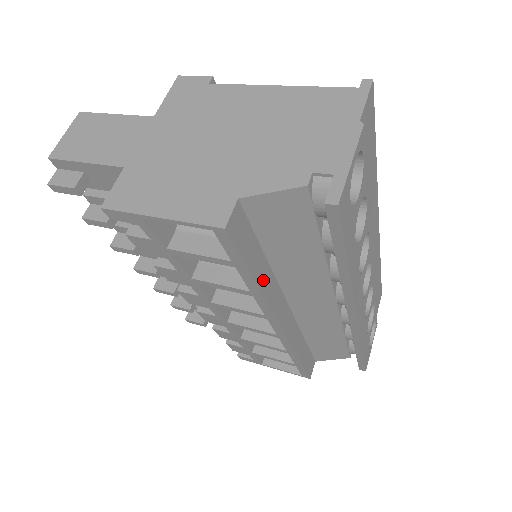
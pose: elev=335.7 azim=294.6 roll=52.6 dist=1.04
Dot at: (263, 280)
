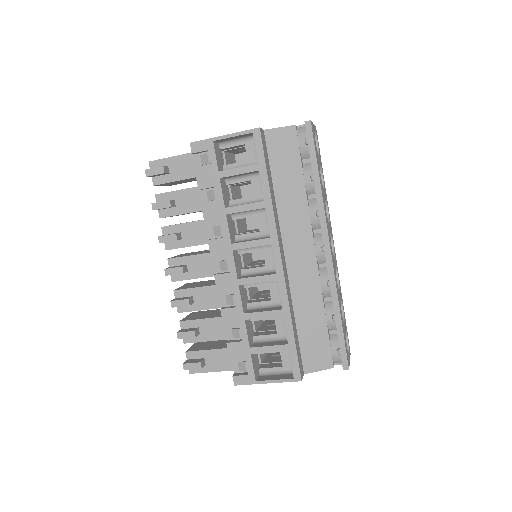
Dot at: (272, 194)
